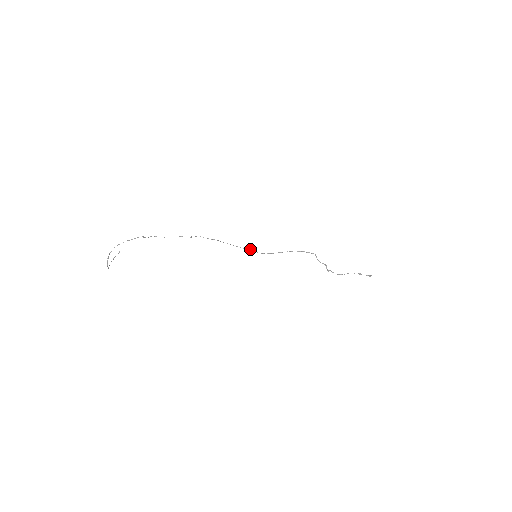
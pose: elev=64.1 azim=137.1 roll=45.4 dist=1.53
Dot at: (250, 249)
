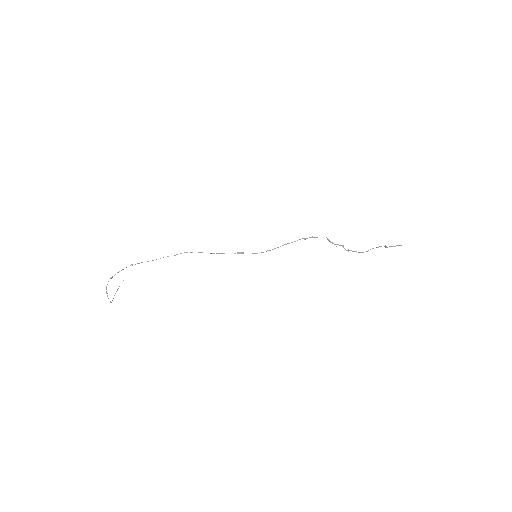
Dot at: (242, 253)
